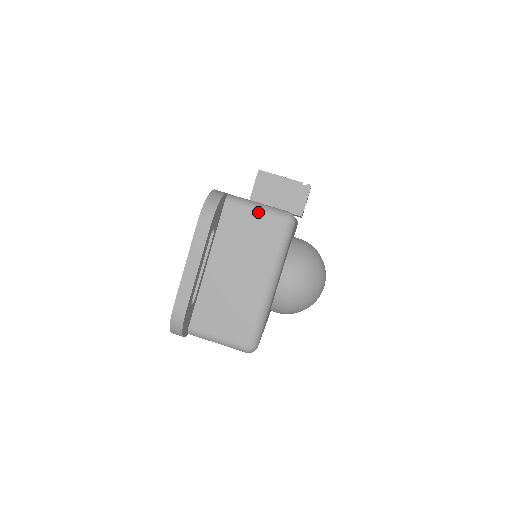
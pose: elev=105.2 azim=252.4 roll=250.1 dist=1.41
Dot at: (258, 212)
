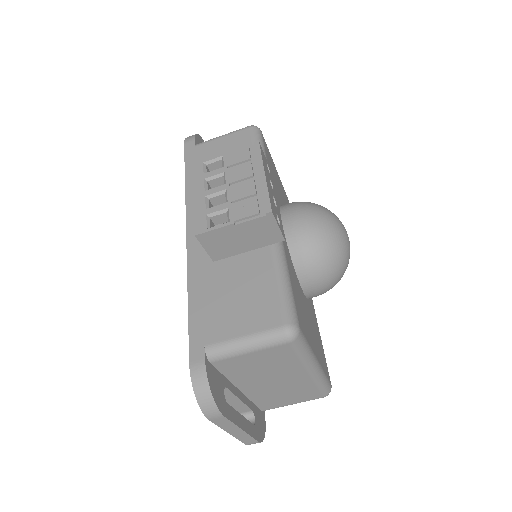
Dot at: (253, 352)
